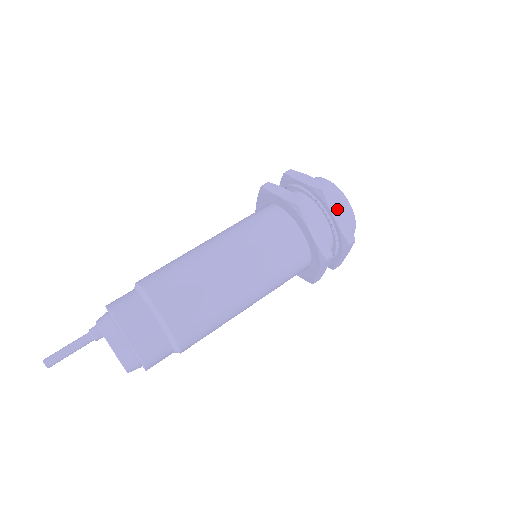
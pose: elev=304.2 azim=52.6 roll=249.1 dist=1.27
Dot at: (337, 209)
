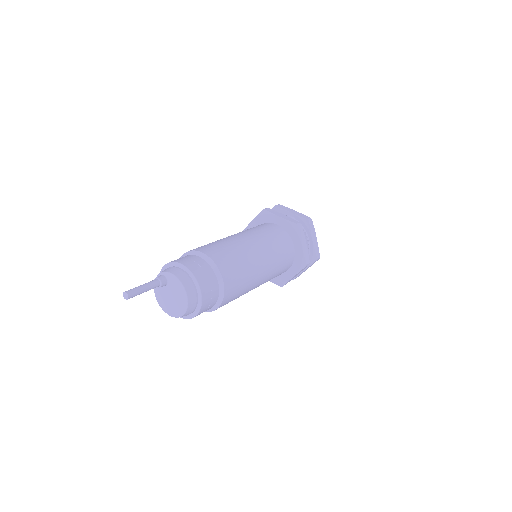
Dot at: (314, 235)
